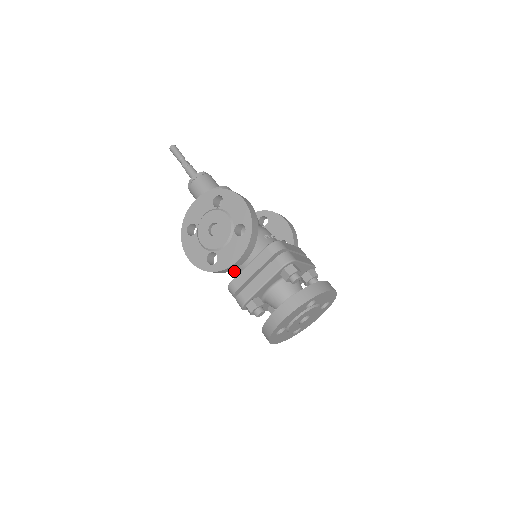
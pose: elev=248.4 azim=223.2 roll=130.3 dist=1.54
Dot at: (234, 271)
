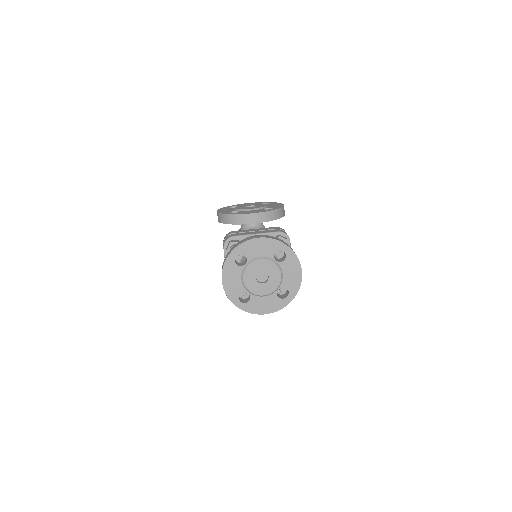
Dot at: occluded
